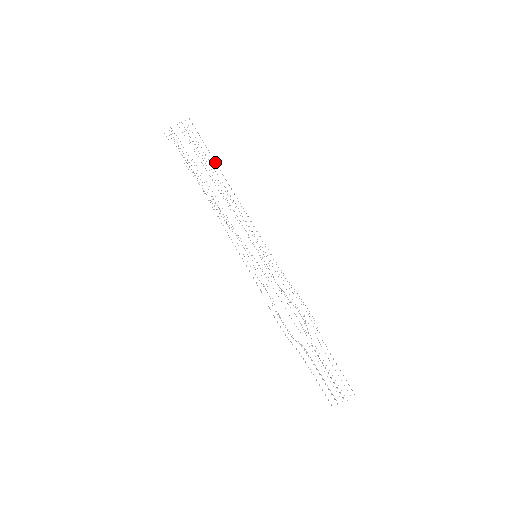
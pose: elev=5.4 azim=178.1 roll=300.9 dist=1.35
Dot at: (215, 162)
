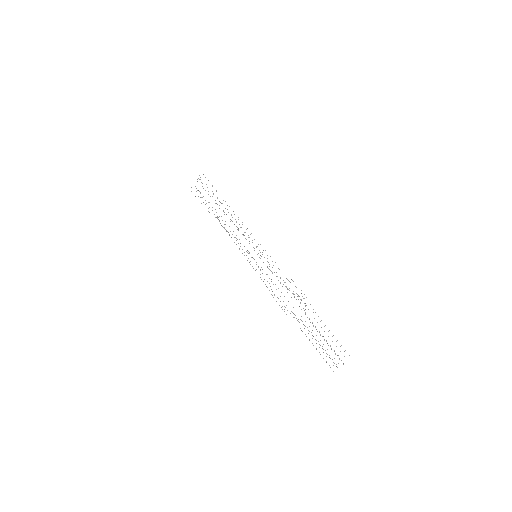
Dot at: occluded
